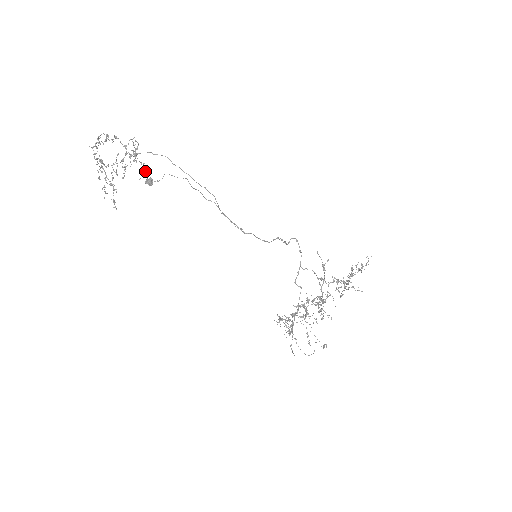
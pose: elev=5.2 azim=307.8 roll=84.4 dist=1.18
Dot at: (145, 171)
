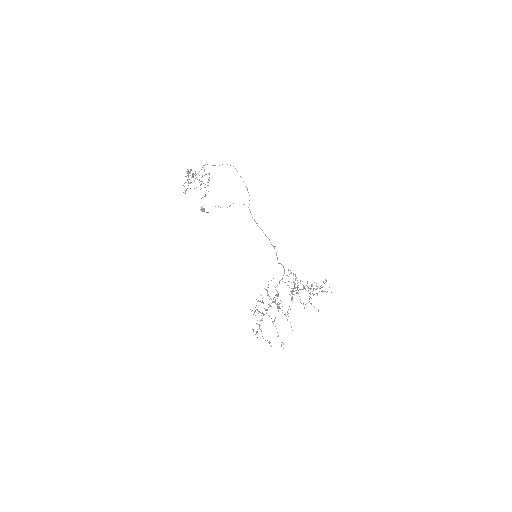
Dot at: occluded
